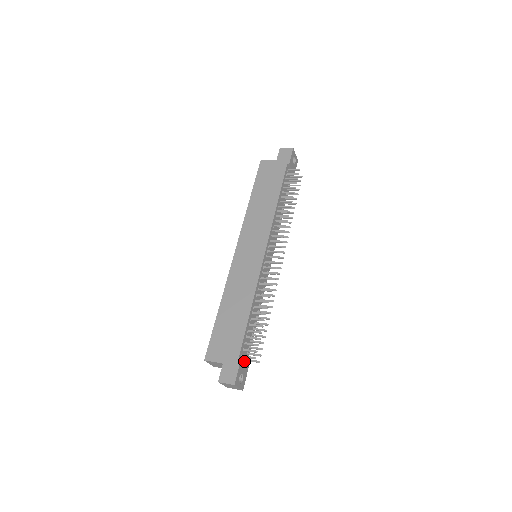
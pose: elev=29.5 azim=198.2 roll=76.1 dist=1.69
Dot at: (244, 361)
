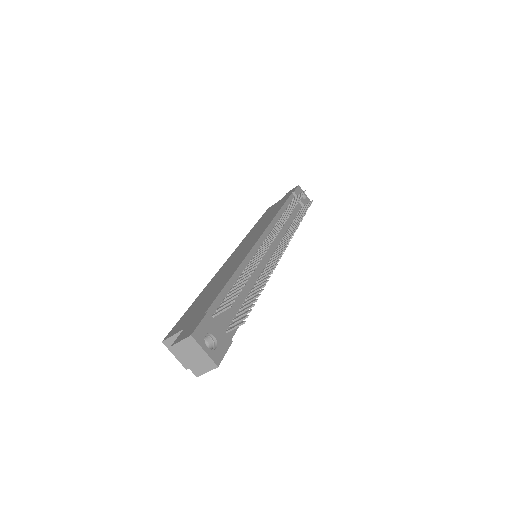
Dot at: (222, 330)
